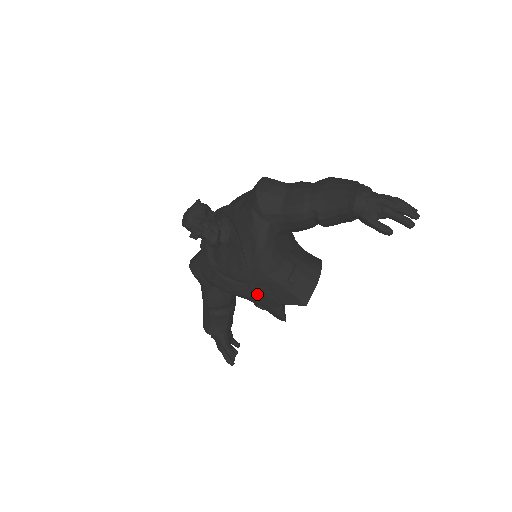
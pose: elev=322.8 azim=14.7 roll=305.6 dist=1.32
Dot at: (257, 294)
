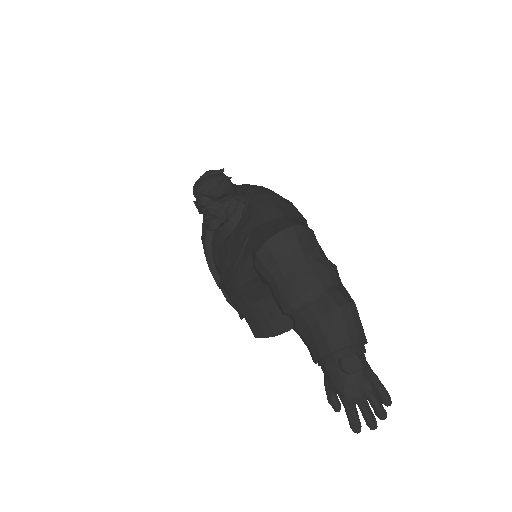
Dot at: occluded
